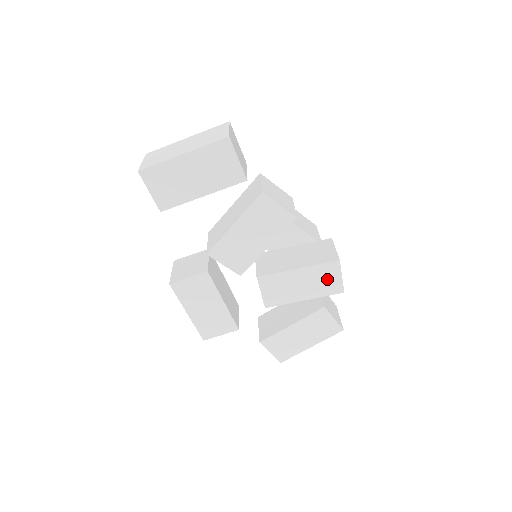
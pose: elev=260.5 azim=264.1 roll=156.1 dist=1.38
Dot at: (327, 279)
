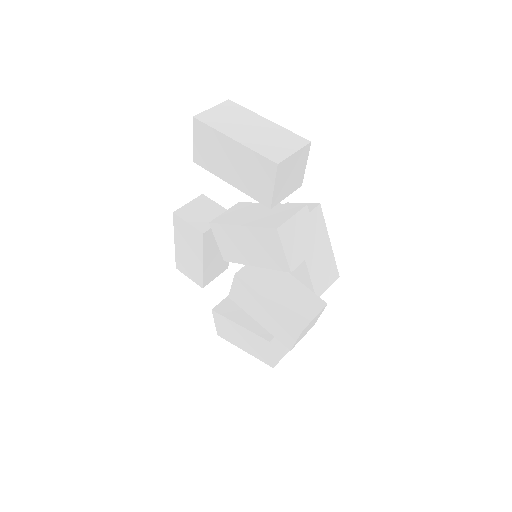
Dot at: (284, 330)
